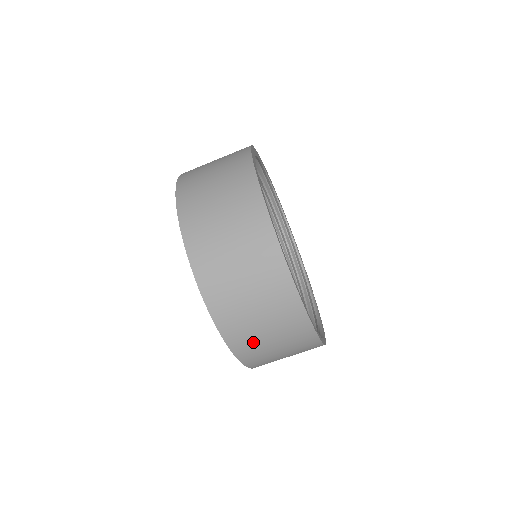
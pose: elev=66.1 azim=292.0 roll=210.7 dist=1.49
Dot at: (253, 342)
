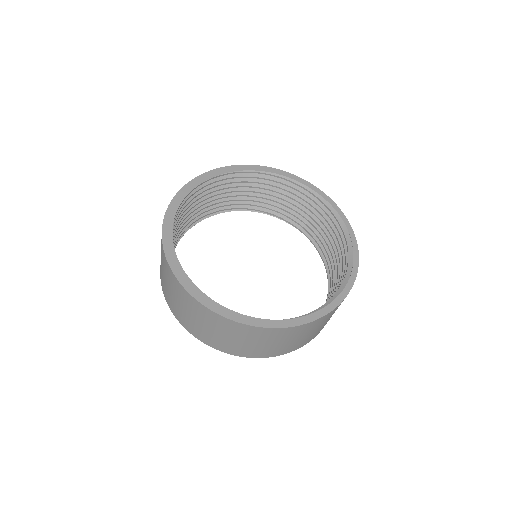
Dot at: occluded
